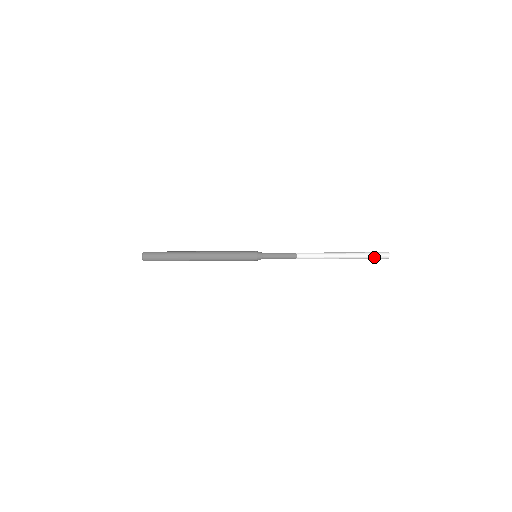
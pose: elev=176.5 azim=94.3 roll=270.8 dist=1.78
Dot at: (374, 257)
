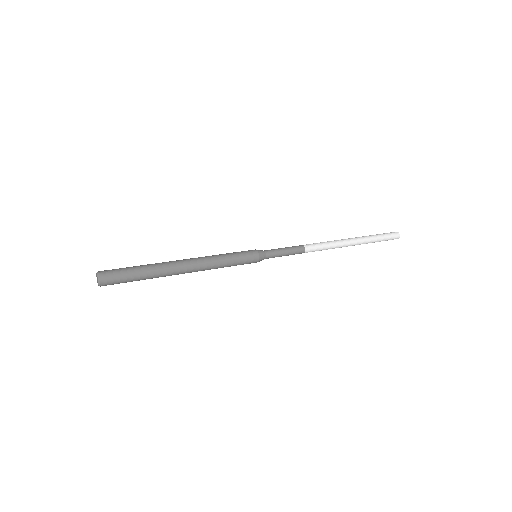
Dot at: (385, 240)
